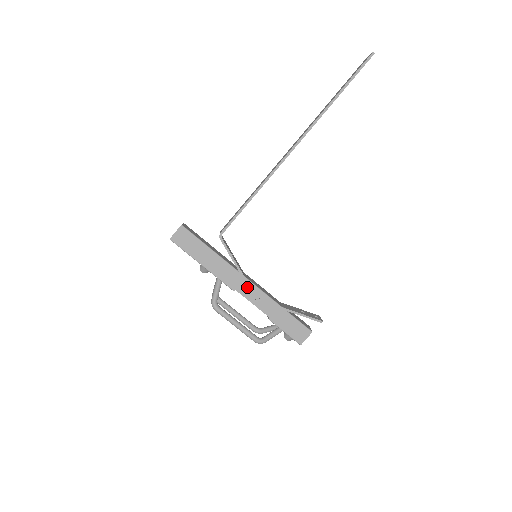
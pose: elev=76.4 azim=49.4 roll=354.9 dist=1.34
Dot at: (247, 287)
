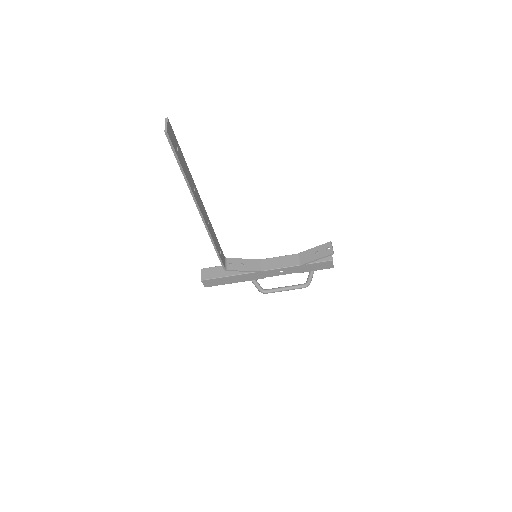
Dot at: (269, 273)
